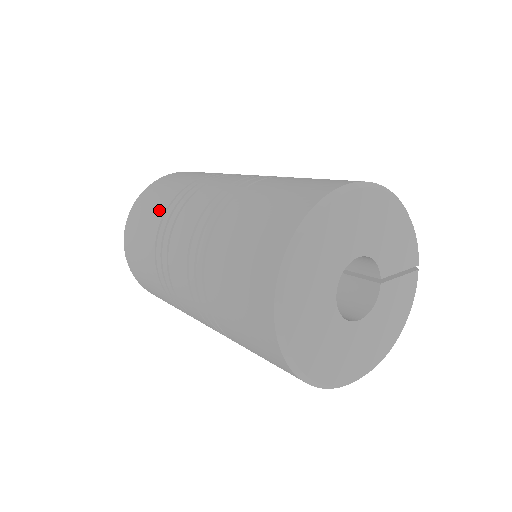
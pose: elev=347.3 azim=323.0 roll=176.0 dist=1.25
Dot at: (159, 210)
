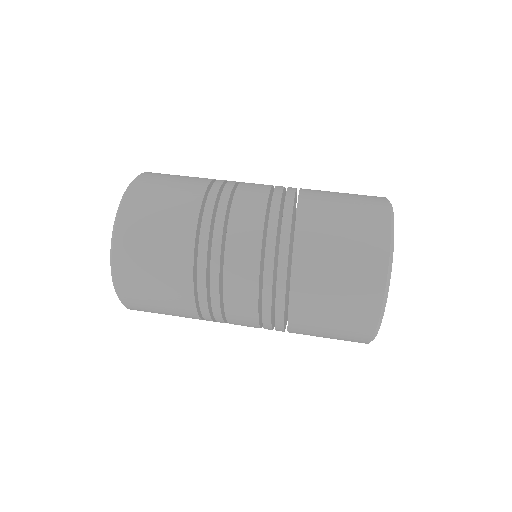
Dot at: (192, 194)
